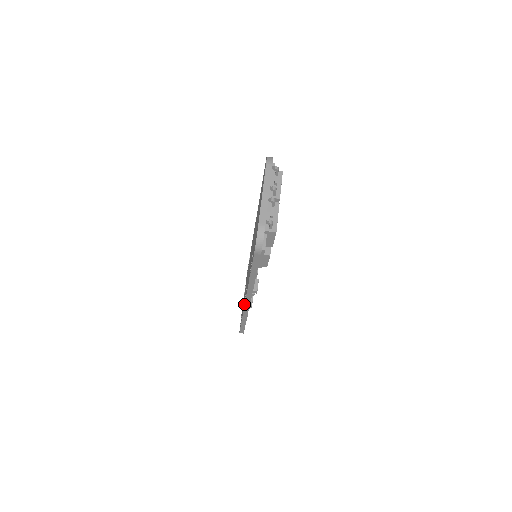
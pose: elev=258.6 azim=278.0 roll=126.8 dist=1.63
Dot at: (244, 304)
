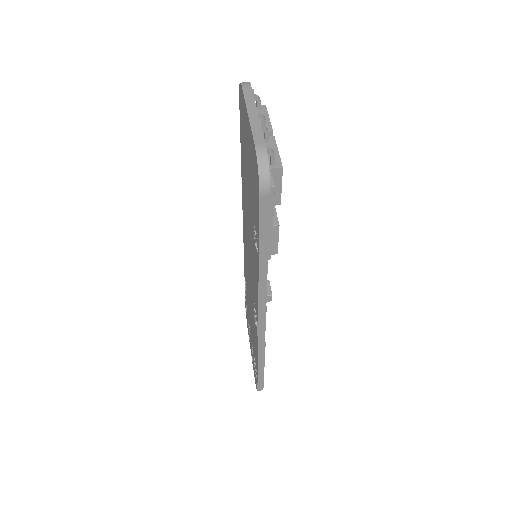
Dot at: (257, 328)
